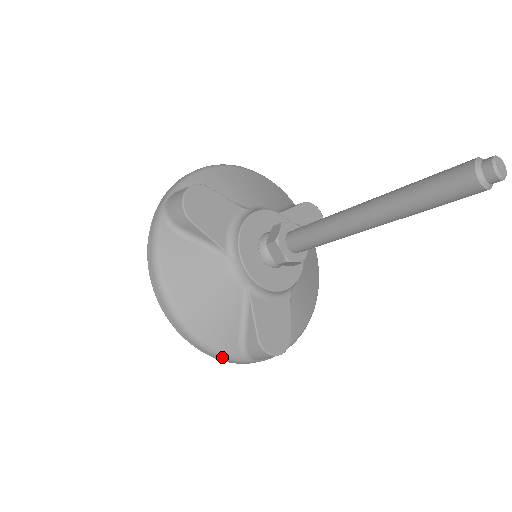
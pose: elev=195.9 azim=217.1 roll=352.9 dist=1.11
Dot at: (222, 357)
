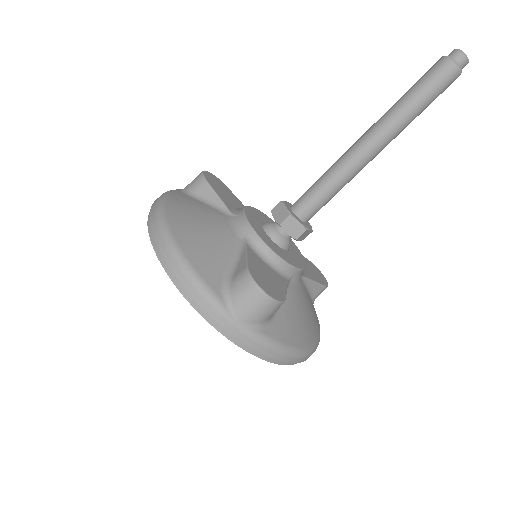
Dot at: (198, 287)
